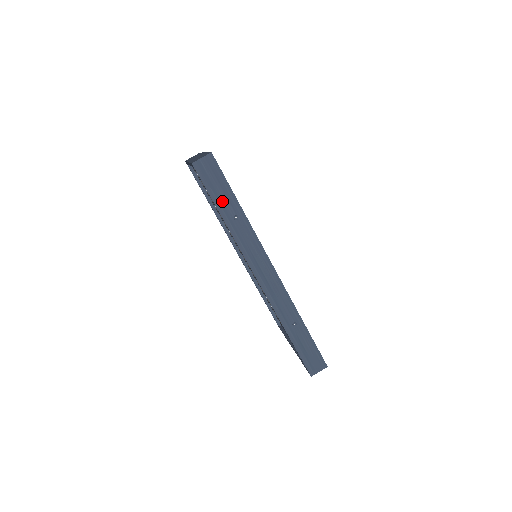
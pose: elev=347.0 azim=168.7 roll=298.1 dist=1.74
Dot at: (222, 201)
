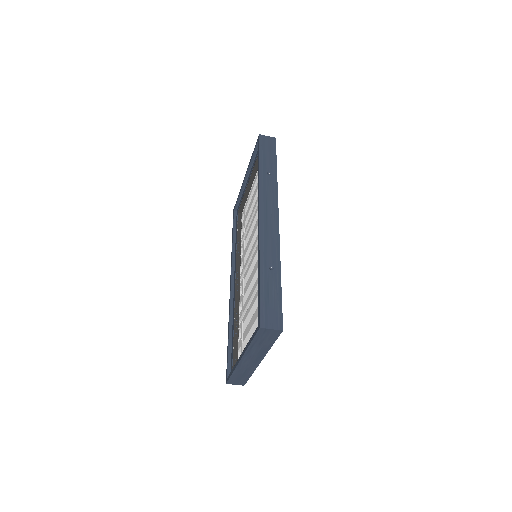
Dot at: (266, 160)
